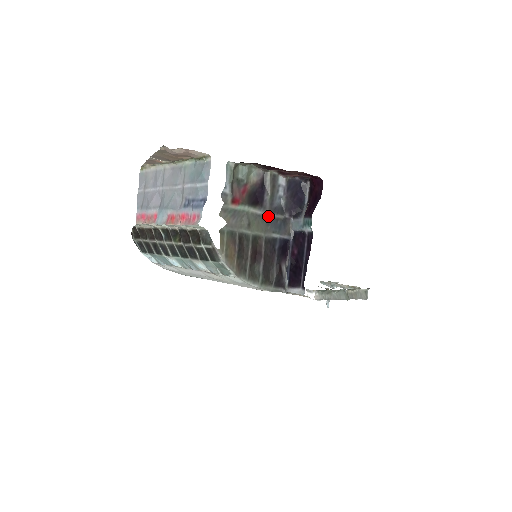
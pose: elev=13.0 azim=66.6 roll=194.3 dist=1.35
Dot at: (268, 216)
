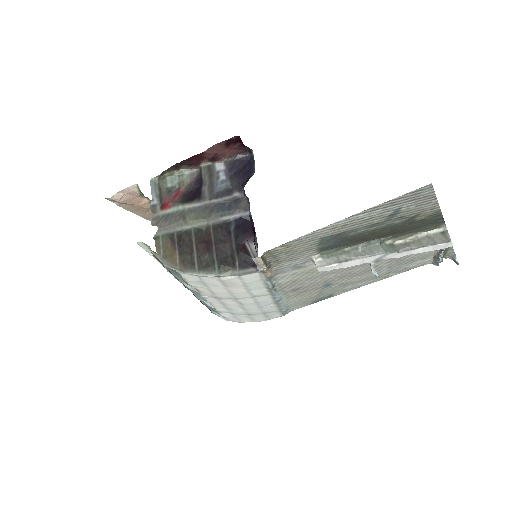
Dot at: (211, 204)
